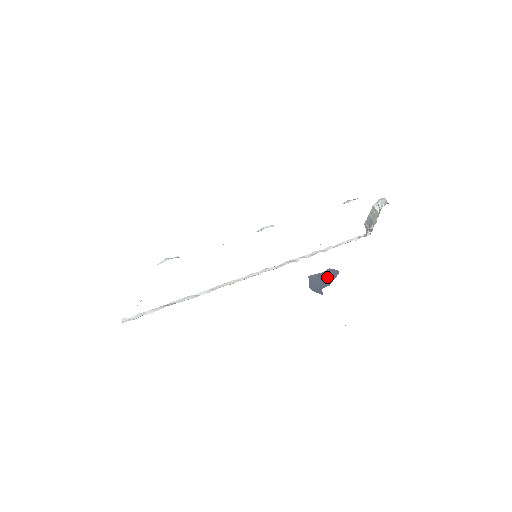
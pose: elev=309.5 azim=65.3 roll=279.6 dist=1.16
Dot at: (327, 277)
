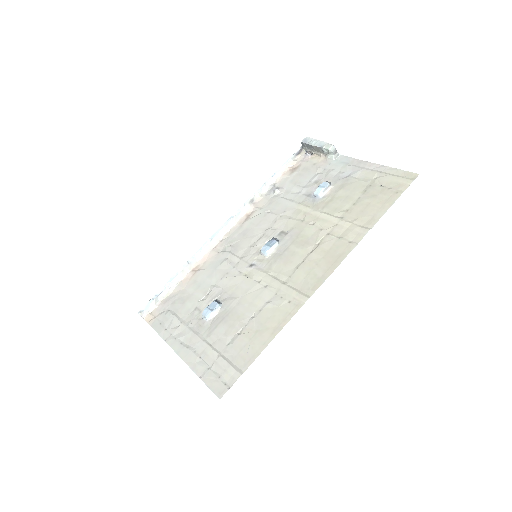
Dot at: occluded
